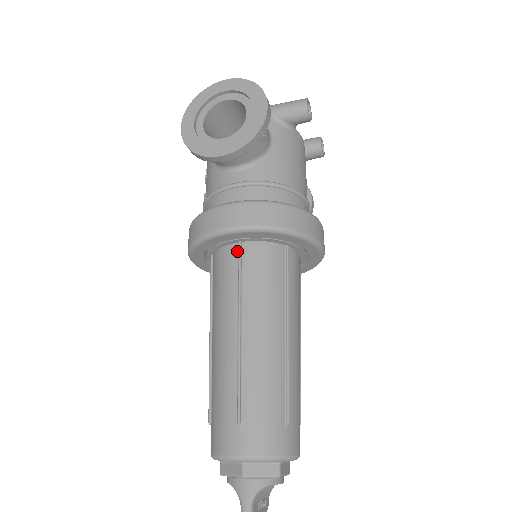
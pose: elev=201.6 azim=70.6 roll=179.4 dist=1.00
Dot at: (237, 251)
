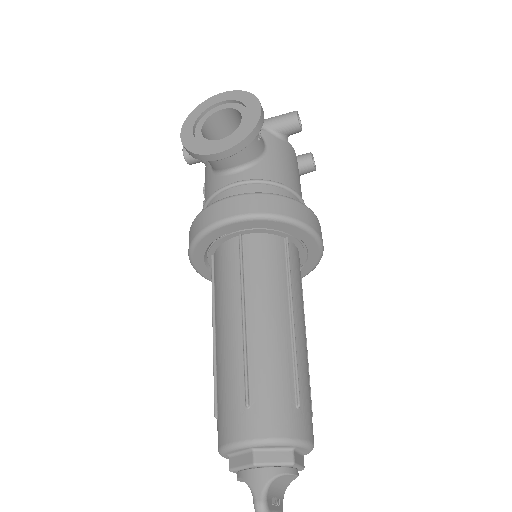
Dot at: (238, 243)
